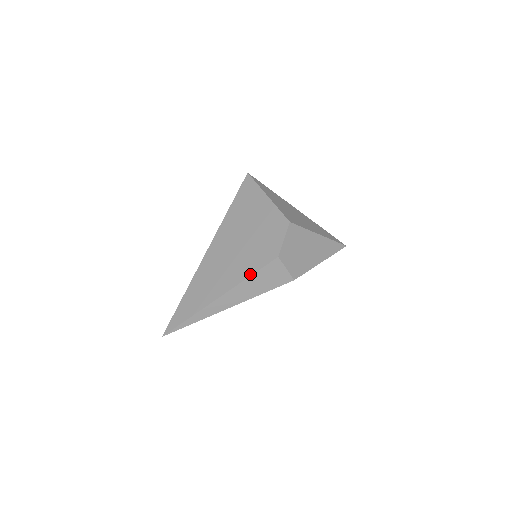
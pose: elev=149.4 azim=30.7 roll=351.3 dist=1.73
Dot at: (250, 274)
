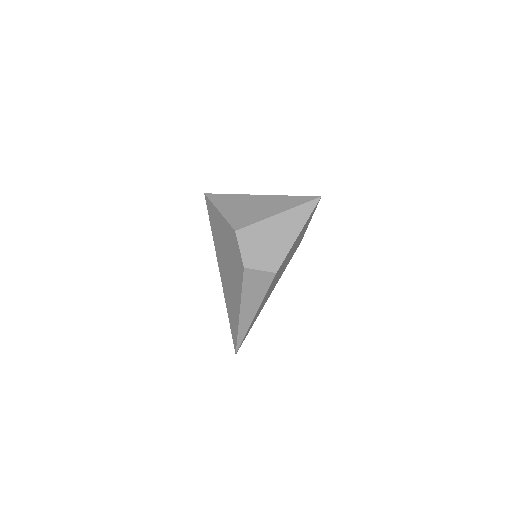
Dot at: (241, 289)
